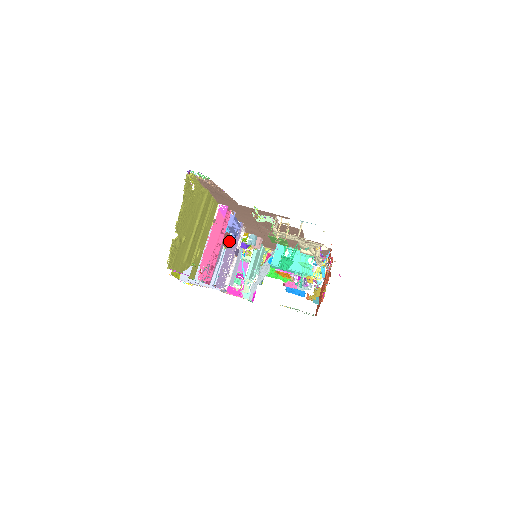
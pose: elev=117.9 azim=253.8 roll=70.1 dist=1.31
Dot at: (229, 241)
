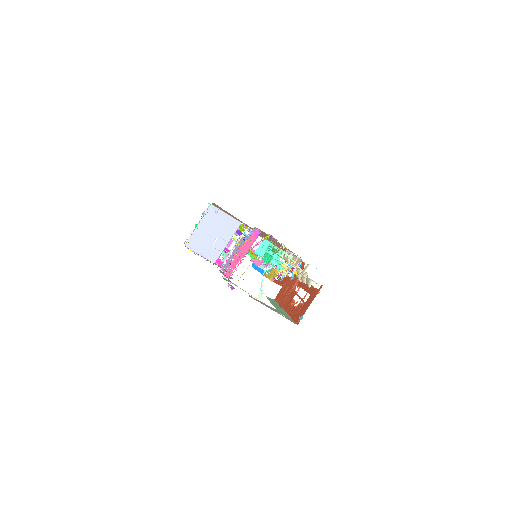
Dot at: (241, 240)
